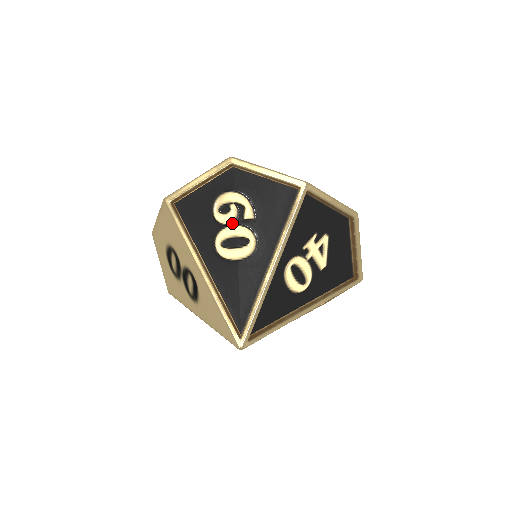
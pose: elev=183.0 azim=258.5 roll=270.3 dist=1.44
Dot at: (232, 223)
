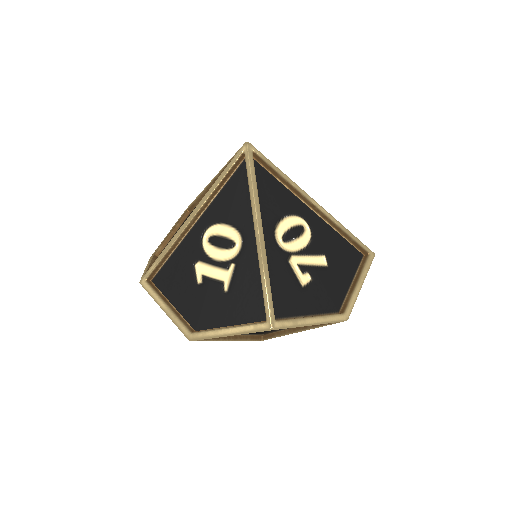
Dot at: occluded
